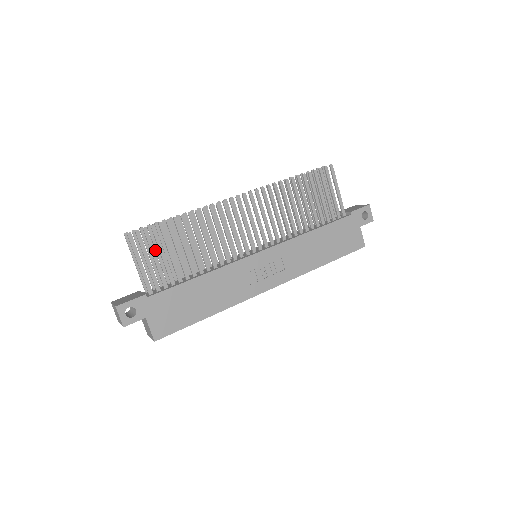
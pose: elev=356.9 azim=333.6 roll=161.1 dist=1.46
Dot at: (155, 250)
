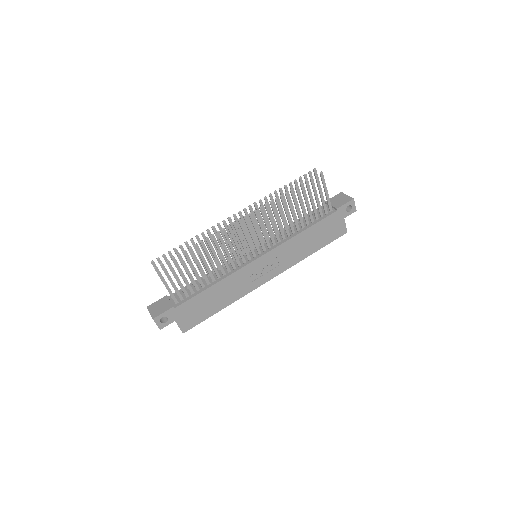
Dot at: occluded
